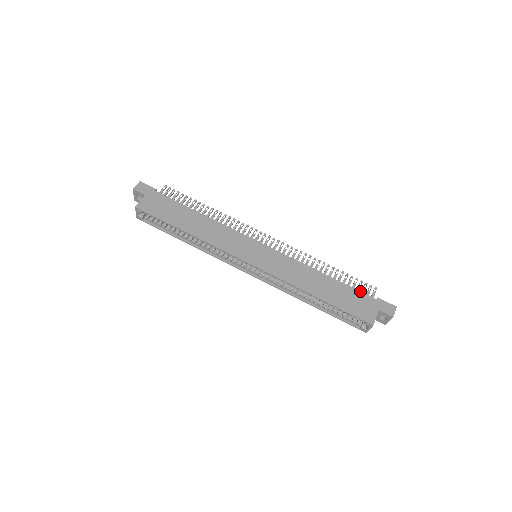
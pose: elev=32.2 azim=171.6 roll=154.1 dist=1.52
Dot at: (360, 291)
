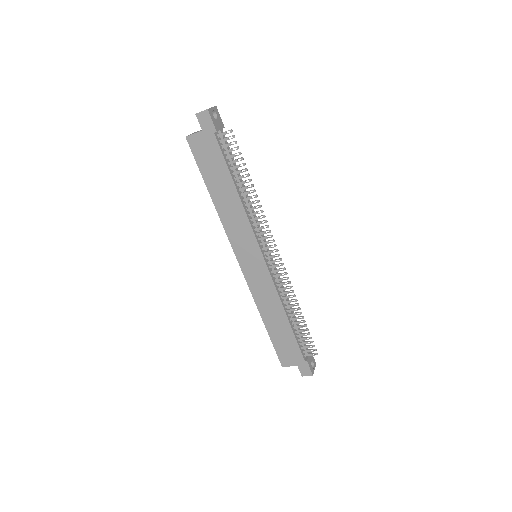
Dot at: (299, 347)
